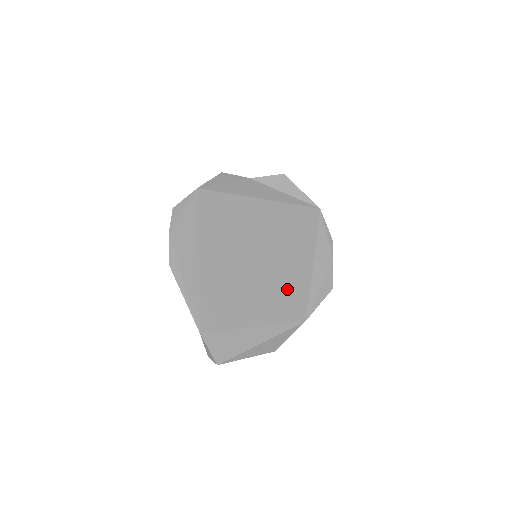
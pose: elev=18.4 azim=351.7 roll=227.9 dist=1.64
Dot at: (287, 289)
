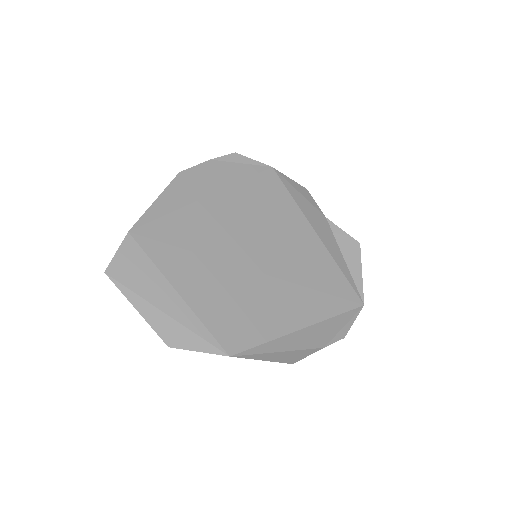
Dot at: (249, 311)
